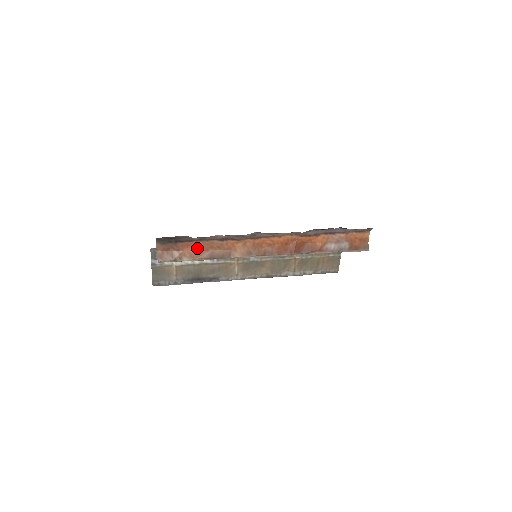
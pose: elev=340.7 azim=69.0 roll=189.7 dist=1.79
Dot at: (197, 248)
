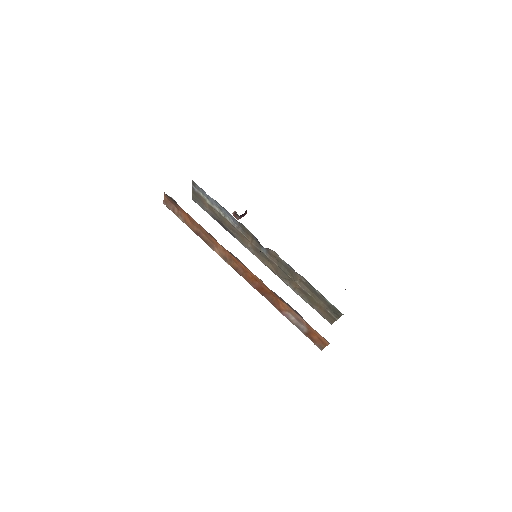
Dot at: (191, 220)
